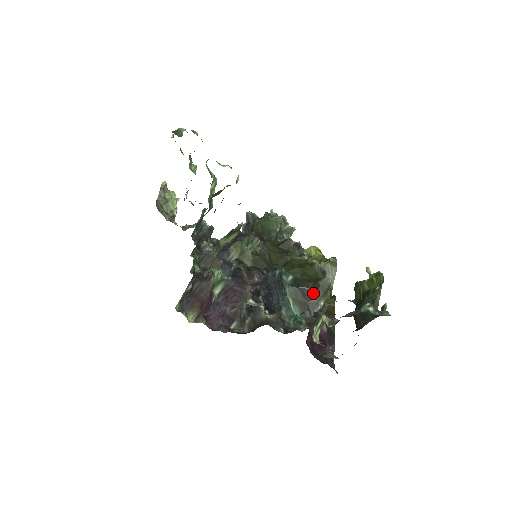
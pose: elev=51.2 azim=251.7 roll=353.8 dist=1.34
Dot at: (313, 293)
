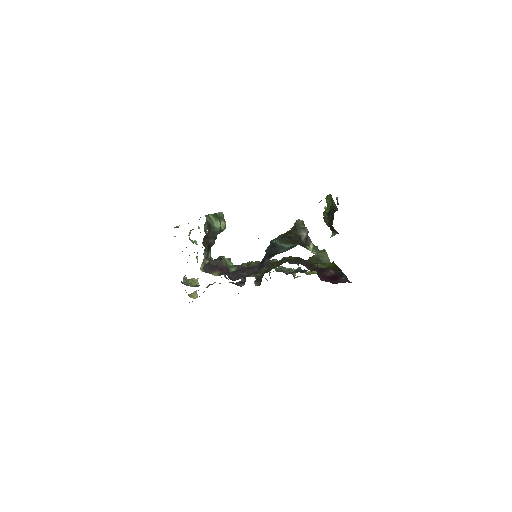
Dot at: (295, 233)
